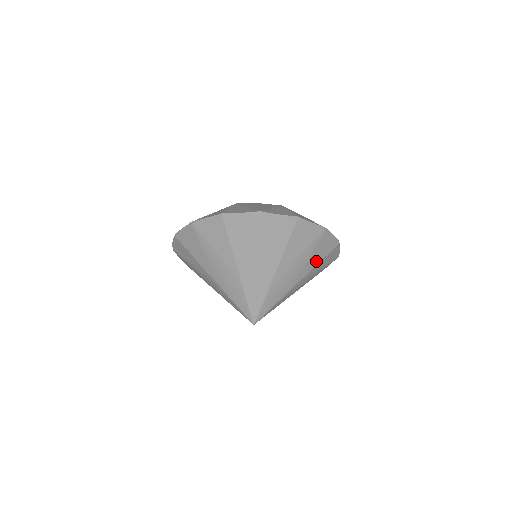
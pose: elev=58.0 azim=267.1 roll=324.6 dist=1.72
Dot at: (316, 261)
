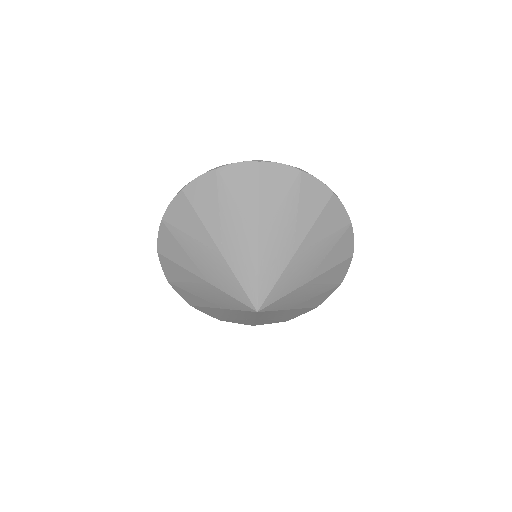
Dot at: (311, 216)
